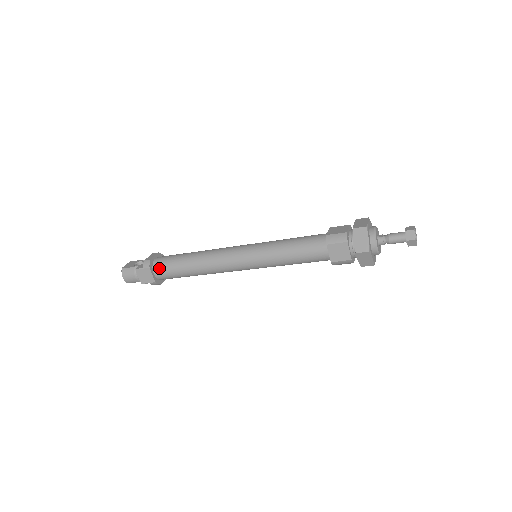
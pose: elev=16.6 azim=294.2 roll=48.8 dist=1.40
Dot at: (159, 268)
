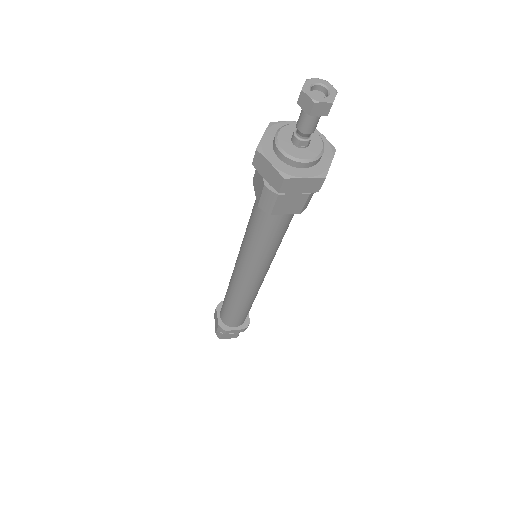
Dot at: occluded
